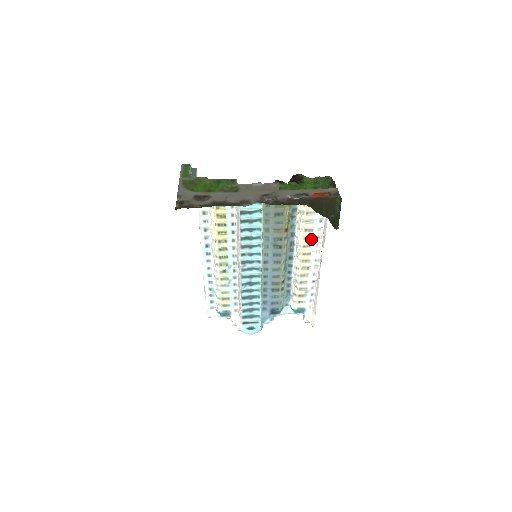
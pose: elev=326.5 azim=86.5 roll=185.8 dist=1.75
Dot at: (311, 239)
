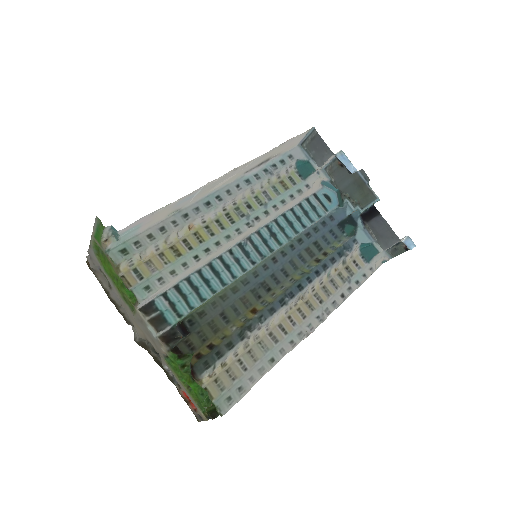
Dot at: (287, 332)
